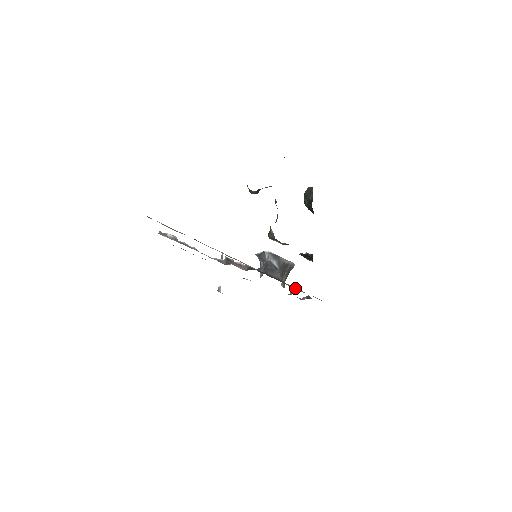
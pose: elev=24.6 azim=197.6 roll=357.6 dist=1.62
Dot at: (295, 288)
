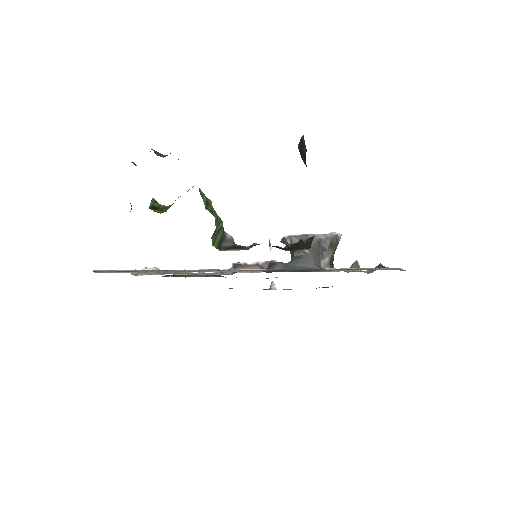
Dot at: (339, 270)
